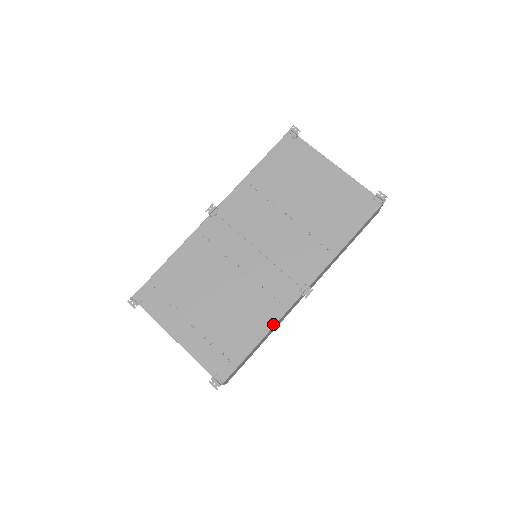
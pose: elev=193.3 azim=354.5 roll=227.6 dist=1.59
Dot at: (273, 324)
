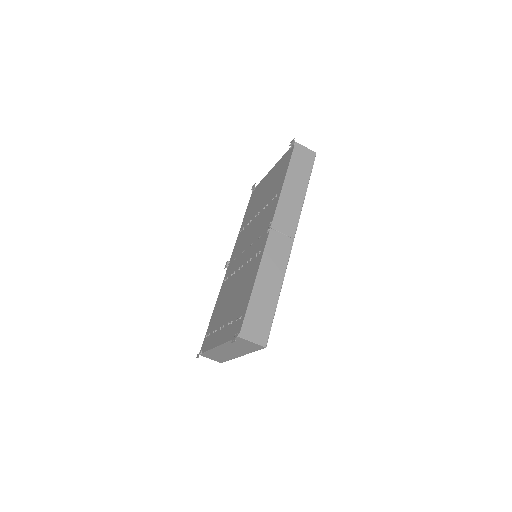
Dot at: (259, 266)
